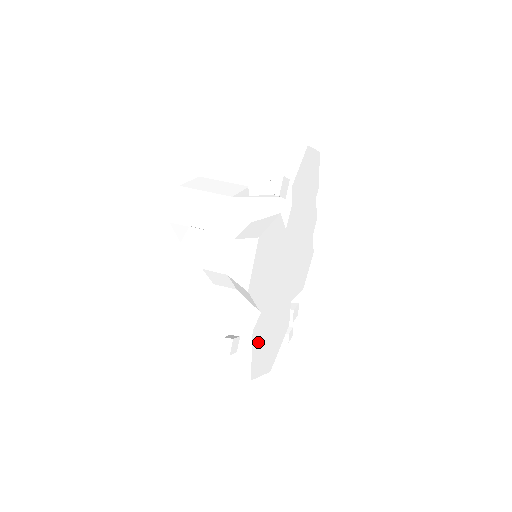
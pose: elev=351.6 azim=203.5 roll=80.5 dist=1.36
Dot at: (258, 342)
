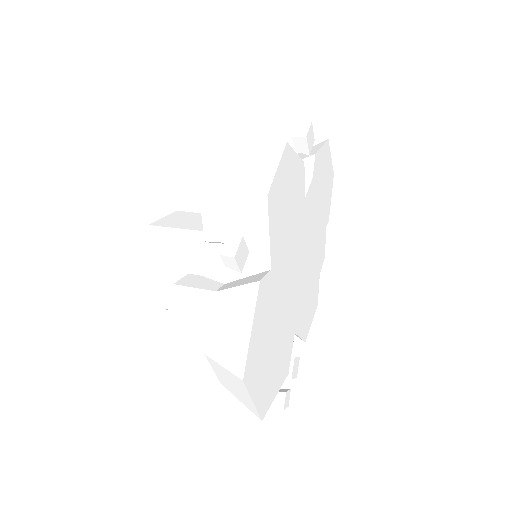
Dot at: (261, 320)
